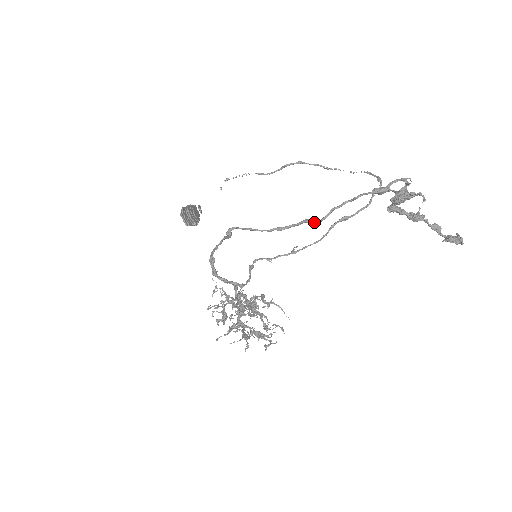
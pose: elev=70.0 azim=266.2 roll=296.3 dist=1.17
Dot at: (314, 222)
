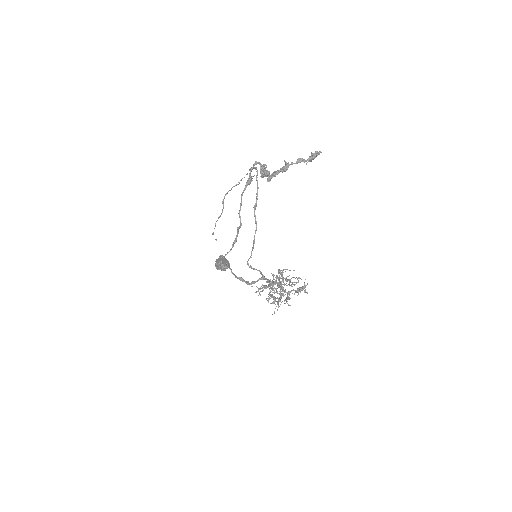
Dot at: (240, 226)
